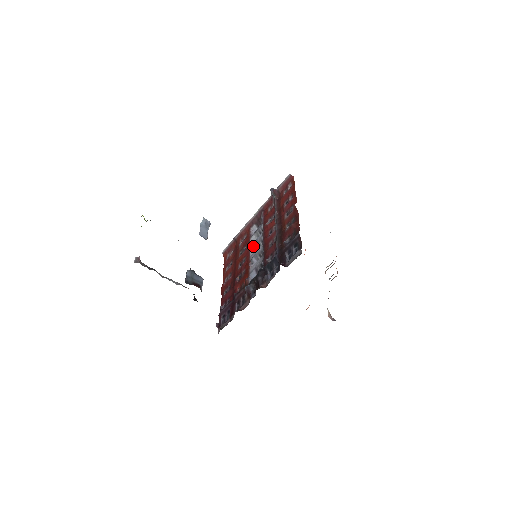
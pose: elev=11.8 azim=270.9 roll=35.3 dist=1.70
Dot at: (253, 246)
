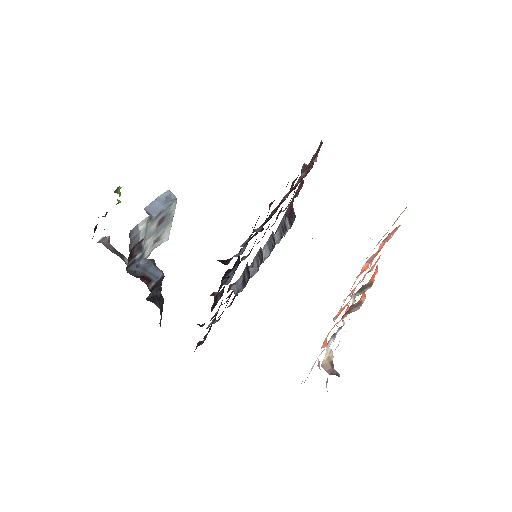
Dot at: (265, 244)
